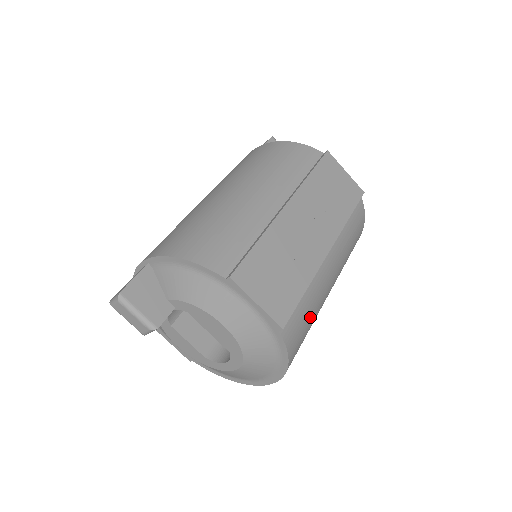
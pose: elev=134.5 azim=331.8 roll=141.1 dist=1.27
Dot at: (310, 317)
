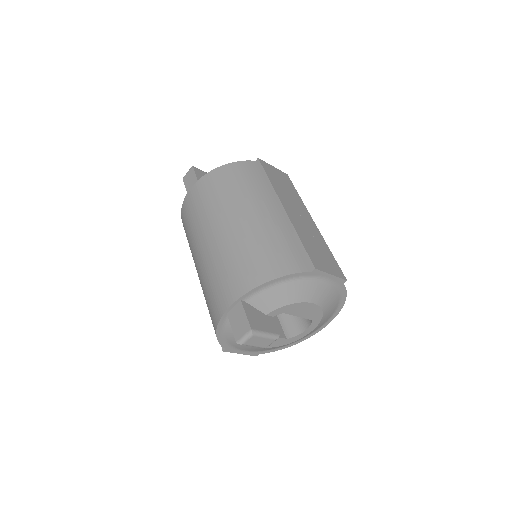
Dot at: occluded
